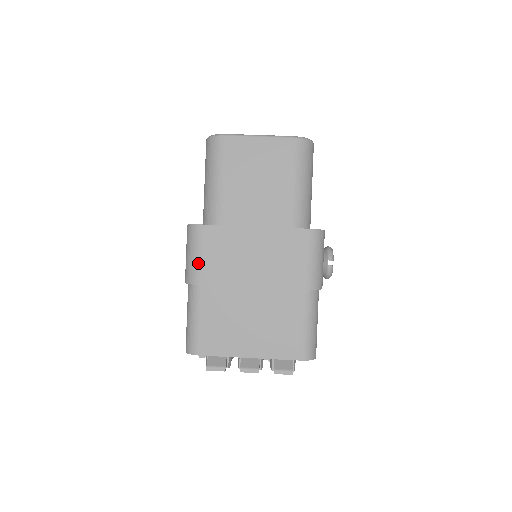
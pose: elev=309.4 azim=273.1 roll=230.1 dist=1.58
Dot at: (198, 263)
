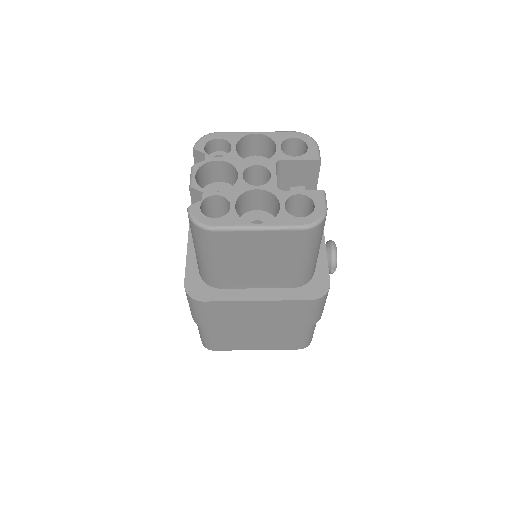
Dot at: (203, 319)
